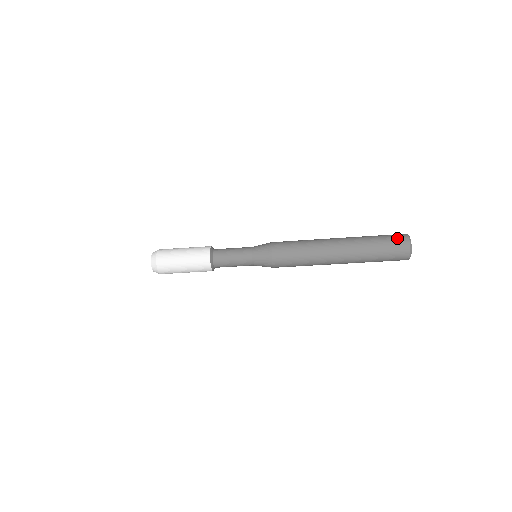
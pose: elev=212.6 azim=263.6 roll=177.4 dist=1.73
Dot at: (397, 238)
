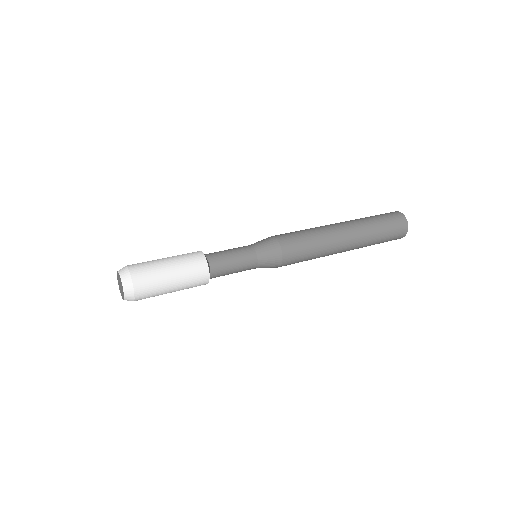
Dot at: (399, 228)
